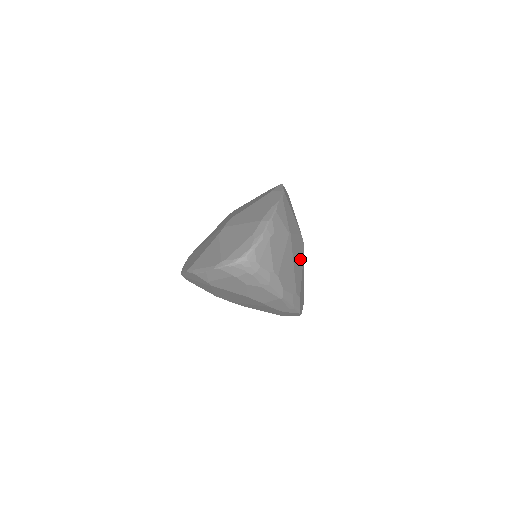
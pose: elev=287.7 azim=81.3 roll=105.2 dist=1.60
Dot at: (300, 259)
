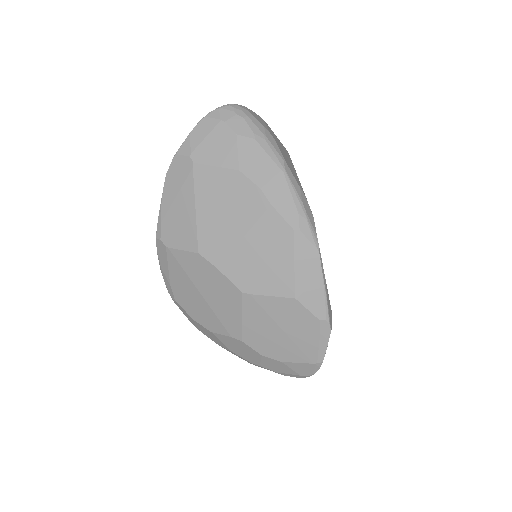
Dot at: occluded
